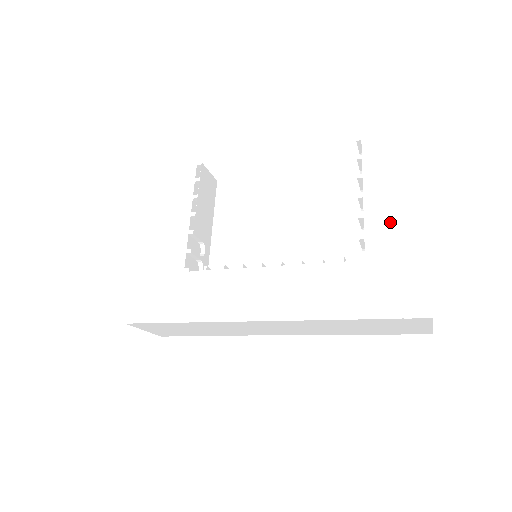
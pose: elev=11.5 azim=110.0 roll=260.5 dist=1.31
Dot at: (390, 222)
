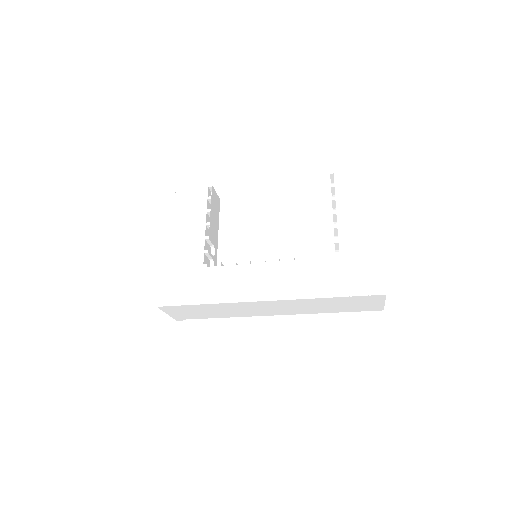
Dot at: (356, 231)
